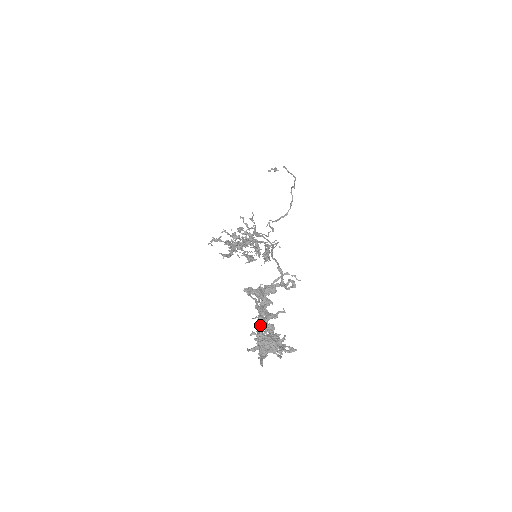
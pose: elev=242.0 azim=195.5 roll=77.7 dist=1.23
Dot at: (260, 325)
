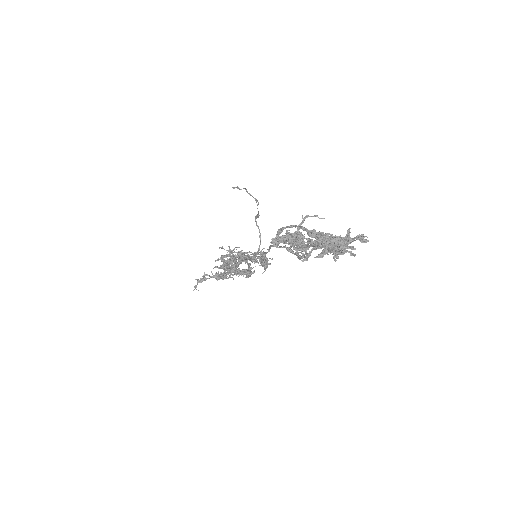
Dot at: occluded
